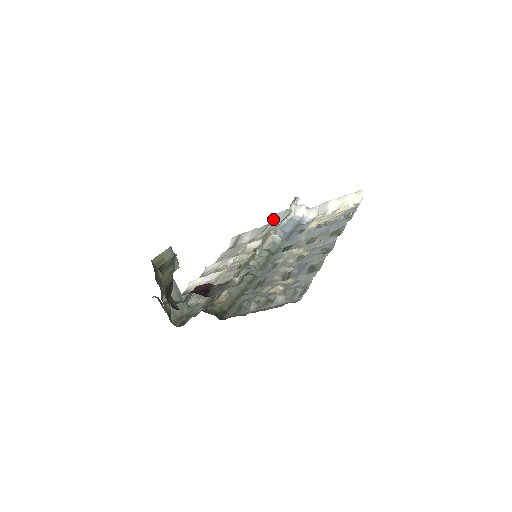
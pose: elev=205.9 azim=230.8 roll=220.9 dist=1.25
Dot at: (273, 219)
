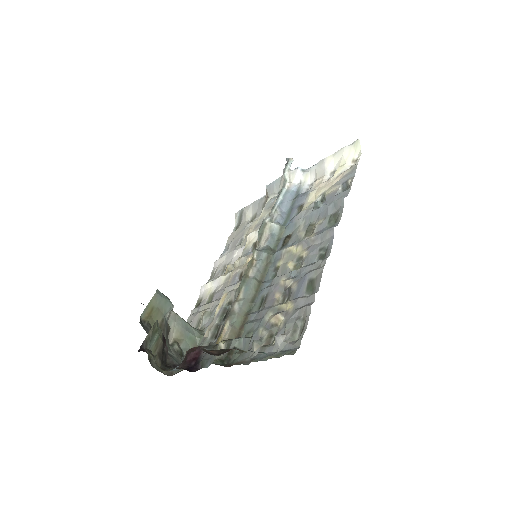
Dot at: (270, 190)
